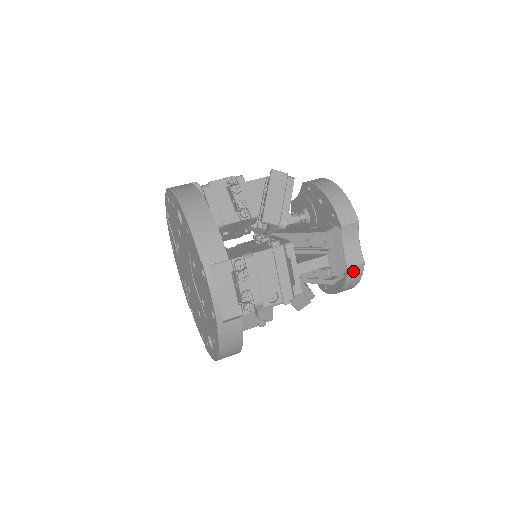
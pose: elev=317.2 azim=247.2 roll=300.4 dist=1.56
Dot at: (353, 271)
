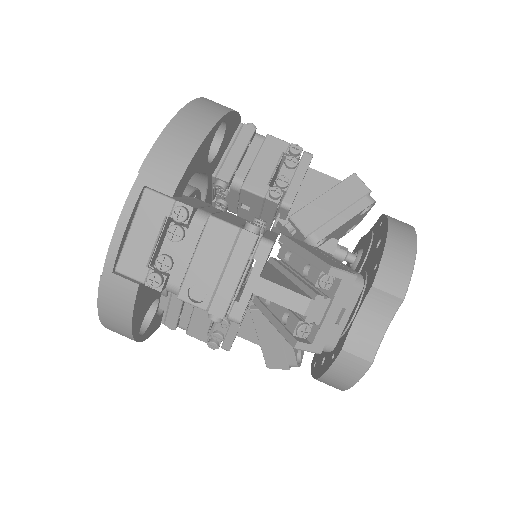
Dot at: (348, 361)
